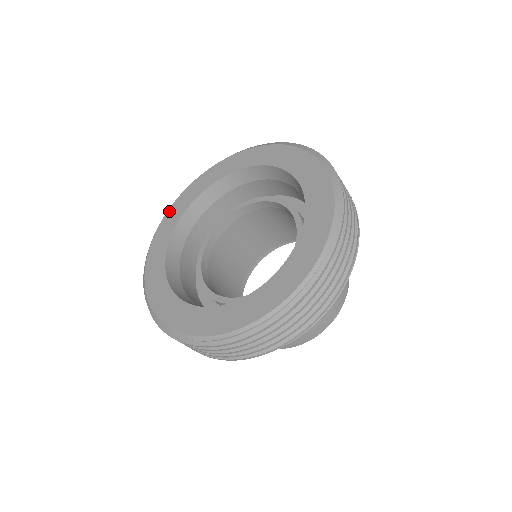
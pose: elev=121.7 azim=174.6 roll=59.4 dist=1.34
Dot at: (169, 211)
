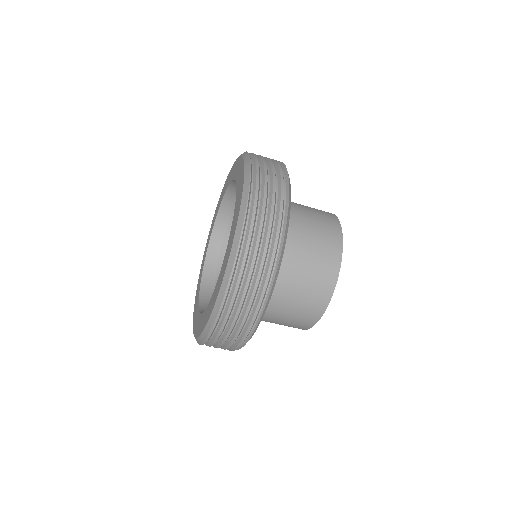
Dot at: (225, 183)
